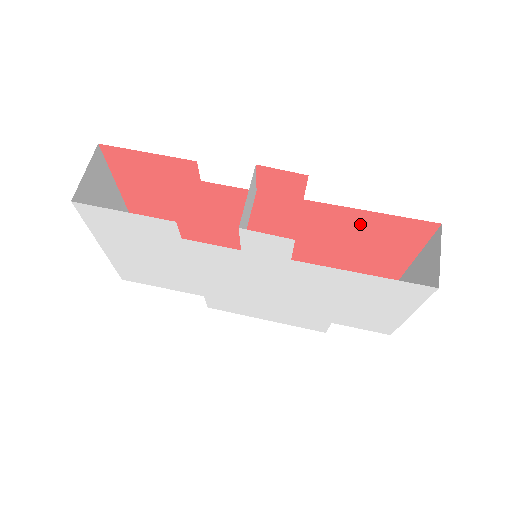
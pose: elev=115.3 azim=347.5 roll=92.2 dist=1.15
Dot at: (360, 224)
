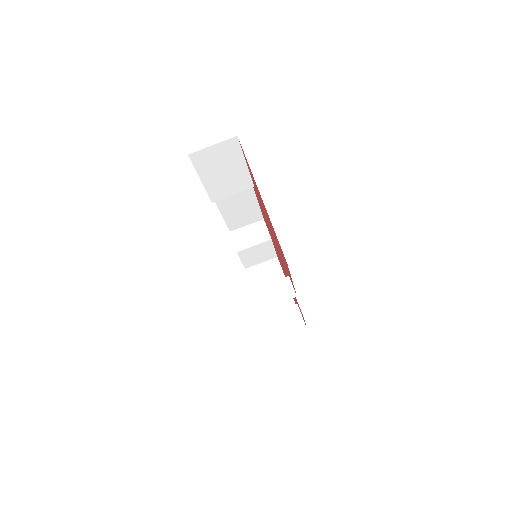
Dot at: occluded
